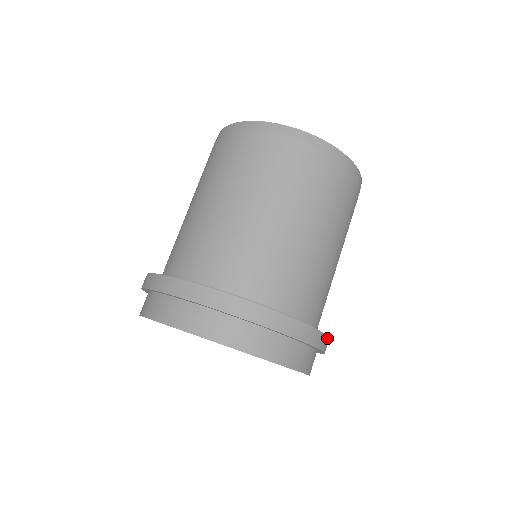
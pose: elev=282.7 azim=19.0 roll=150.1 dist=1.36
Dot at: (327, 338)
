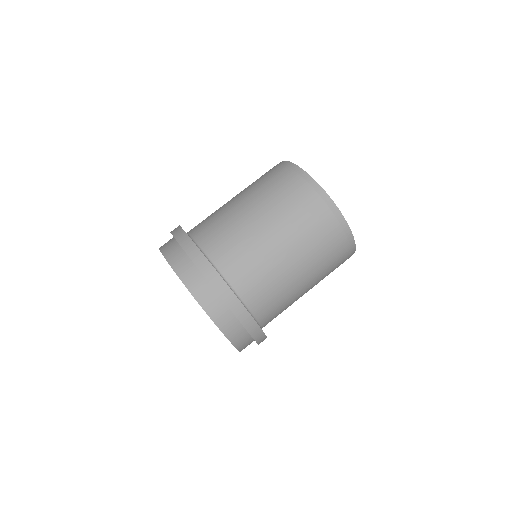
Dot at: (263, 334)
